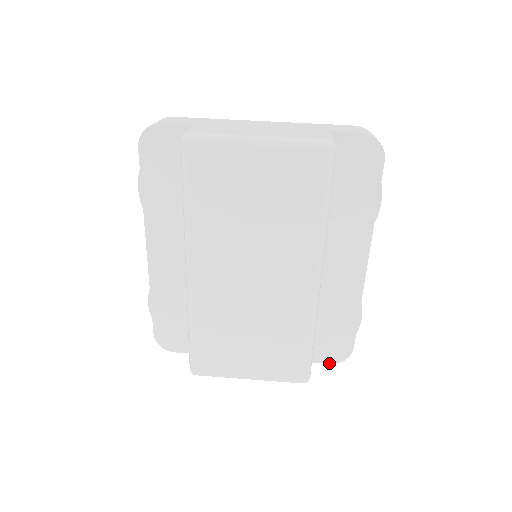
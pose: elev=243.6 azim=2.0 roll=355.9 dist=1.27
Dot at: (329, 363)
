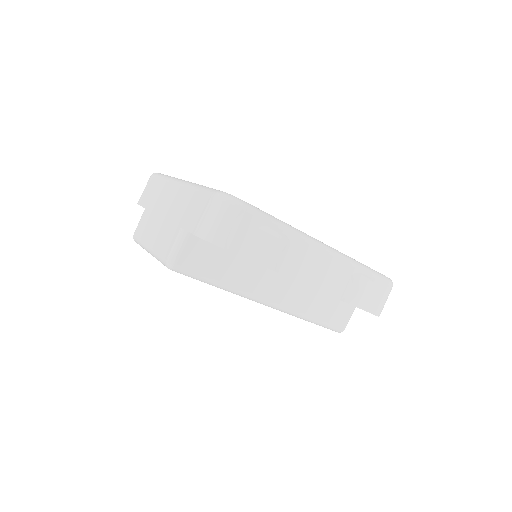
Dot at: occluded
